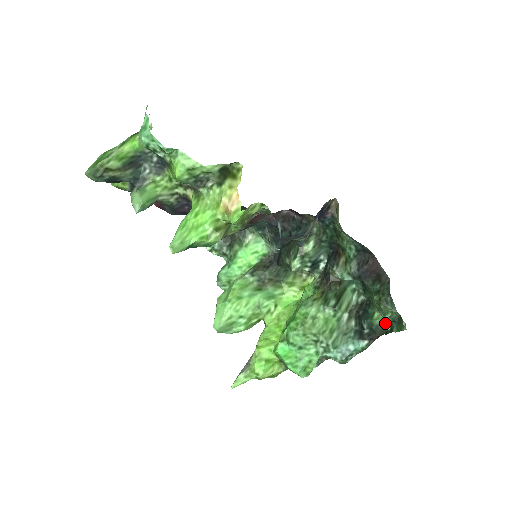
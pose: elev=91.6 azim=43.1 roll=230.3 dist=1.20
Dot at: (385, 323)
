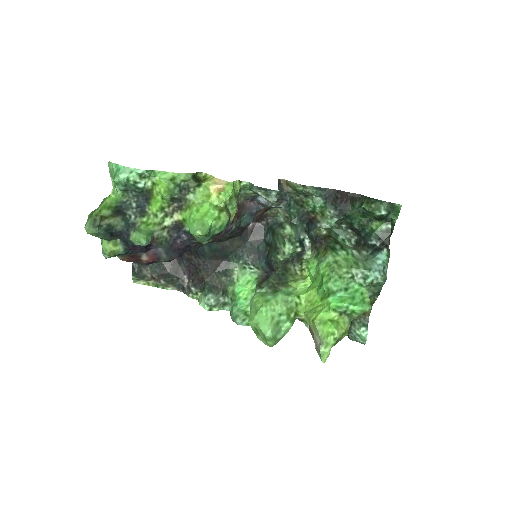
Dot at: (385, 225)
